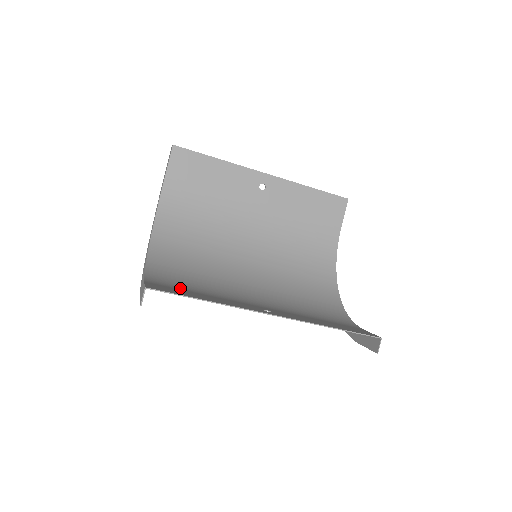
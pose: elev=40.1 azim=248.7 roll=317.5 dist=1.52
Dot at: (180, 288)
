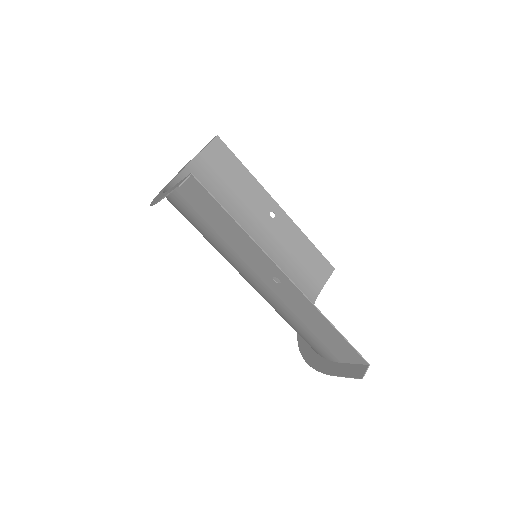
Dot at: (200, 217)
